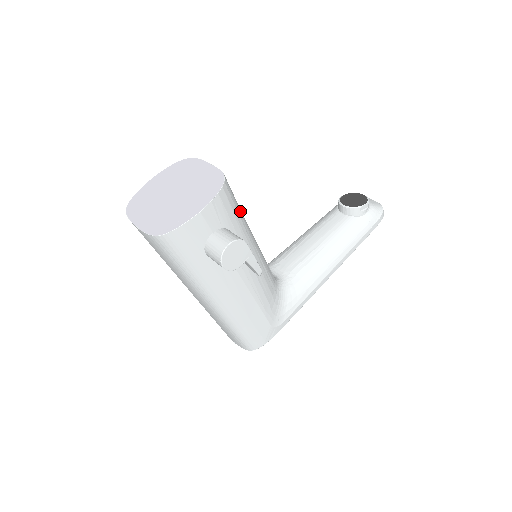
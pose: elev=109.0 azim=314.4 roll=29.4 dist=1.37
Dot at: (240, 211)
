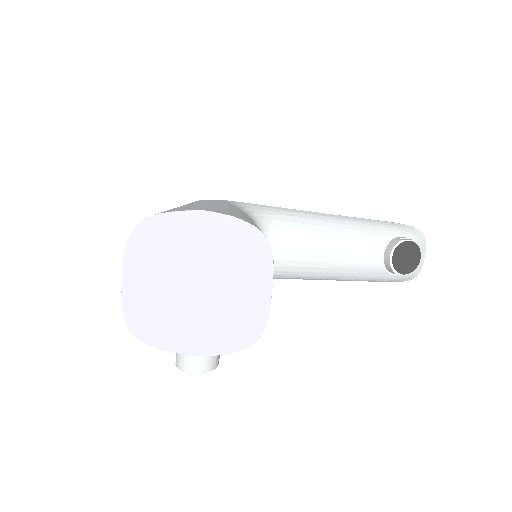
Dot at: occluded
